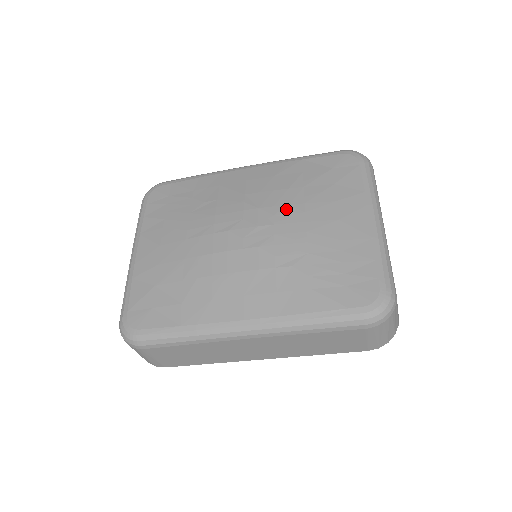
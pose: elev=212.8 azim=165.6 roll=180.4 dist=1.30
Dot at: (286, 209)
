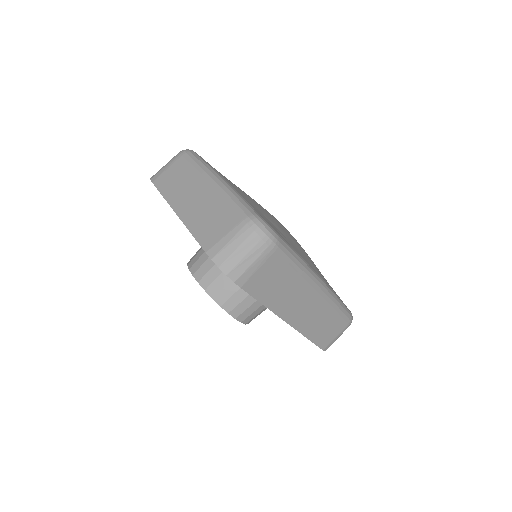
Dot at: occluded
